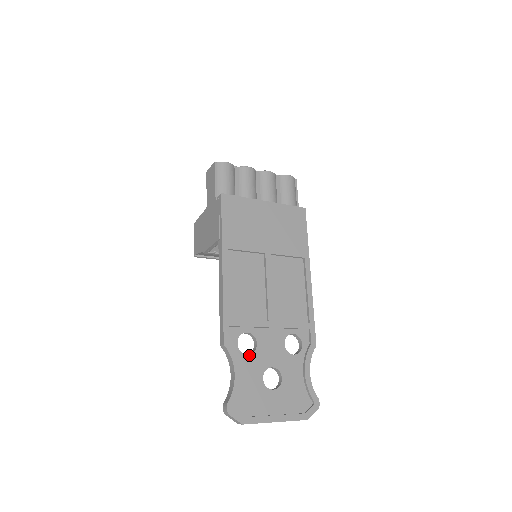
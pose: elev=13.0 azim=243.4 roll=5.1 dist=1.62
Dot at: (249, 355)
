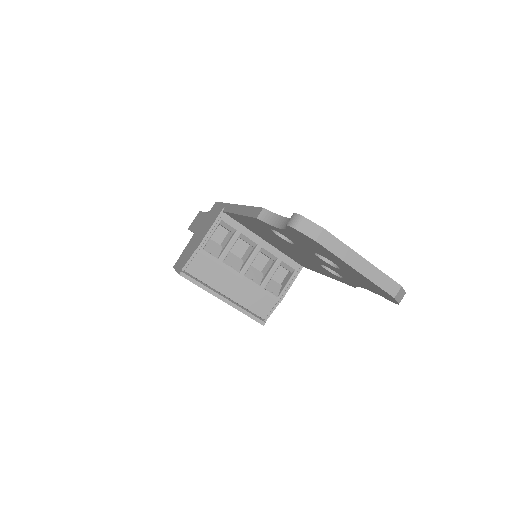
Dot at: occluded
